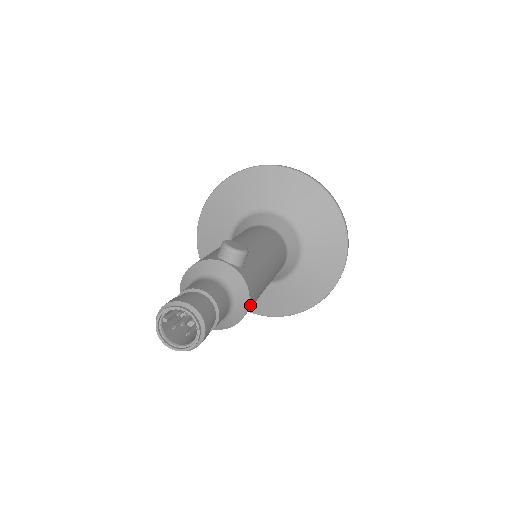
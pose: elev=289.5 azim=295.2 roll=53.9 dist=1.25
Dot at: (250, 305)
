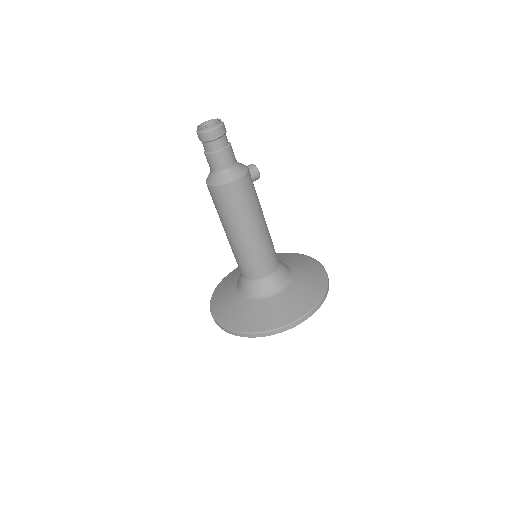
Dot at: (240, 184)
